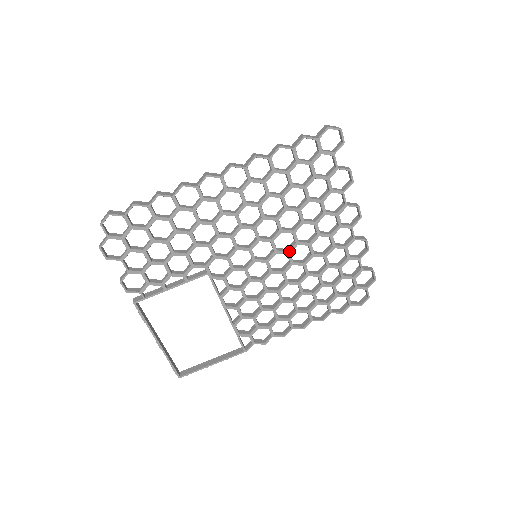
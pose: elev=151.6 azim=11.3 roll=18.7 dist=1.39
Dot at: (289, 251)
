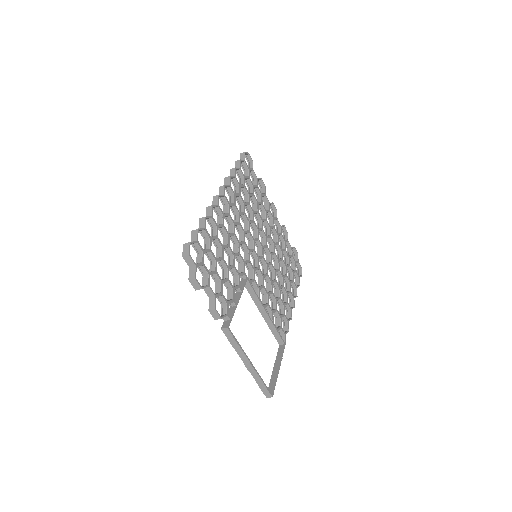
Dot at: (266, 245)
